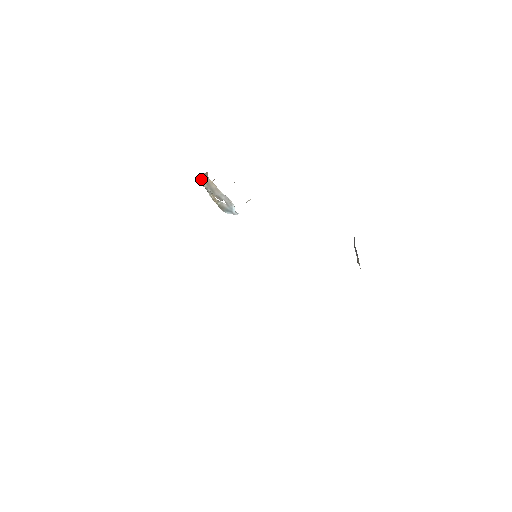
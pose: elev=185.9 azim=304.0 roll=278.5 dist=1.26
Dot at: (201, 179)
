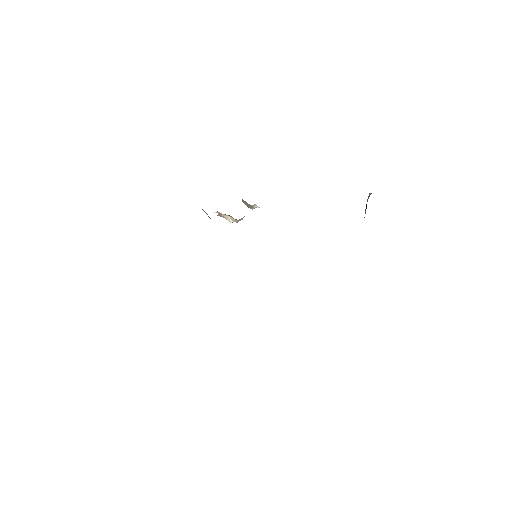
Dot at: (206, 213)
